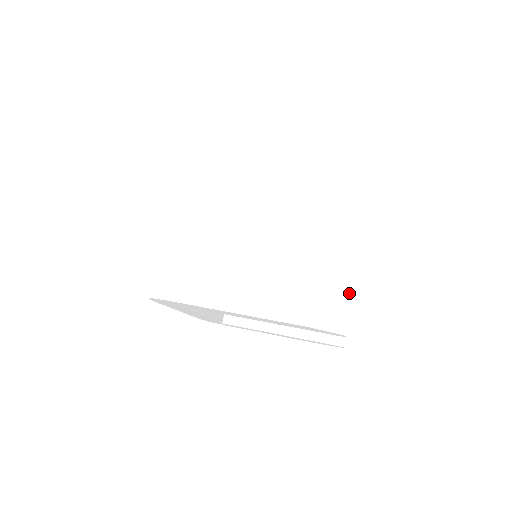
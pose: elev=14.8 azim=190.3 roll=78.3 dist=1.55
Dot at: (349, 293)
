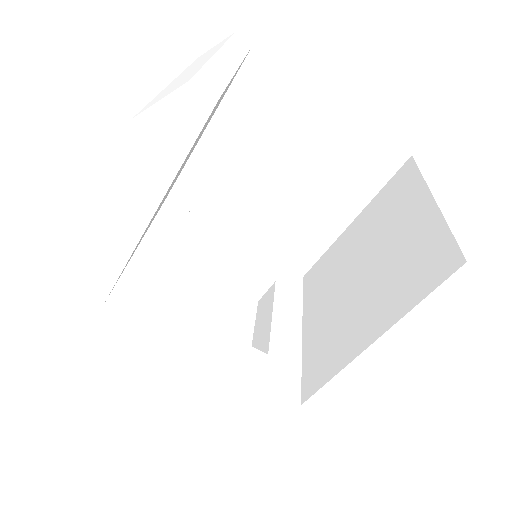
Dot at: (199, 68)
